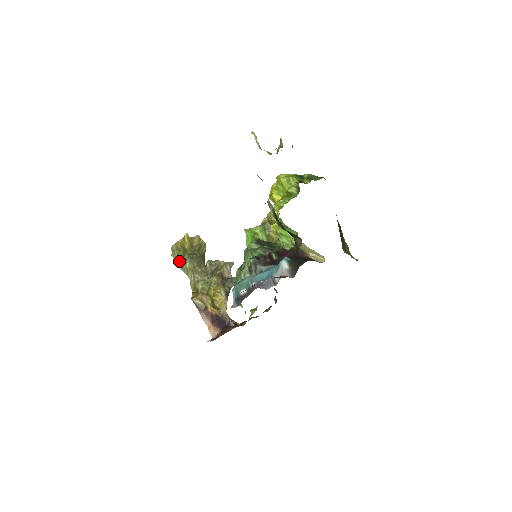
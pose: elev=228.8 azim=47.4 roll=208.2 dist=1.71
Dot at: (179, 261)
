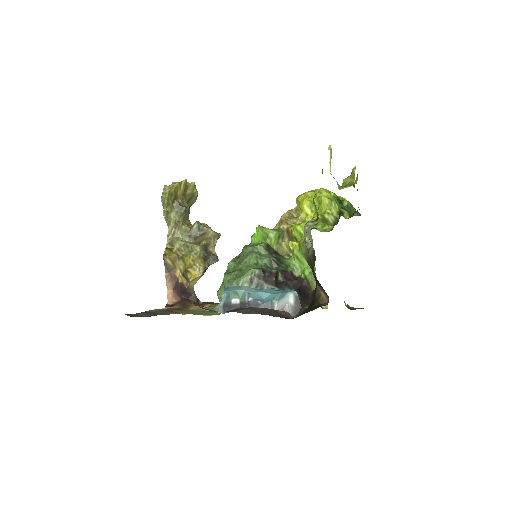
Dot at: (166, 207)
